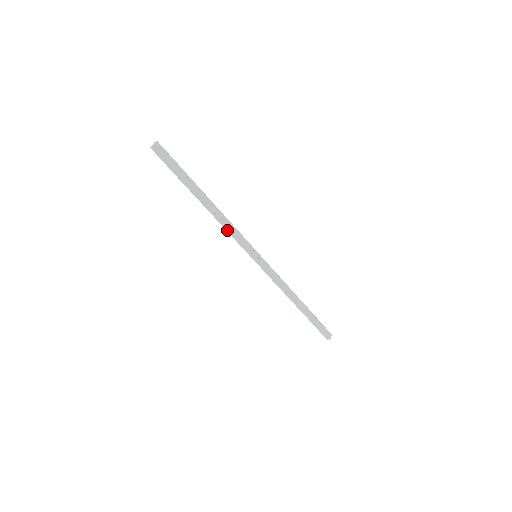
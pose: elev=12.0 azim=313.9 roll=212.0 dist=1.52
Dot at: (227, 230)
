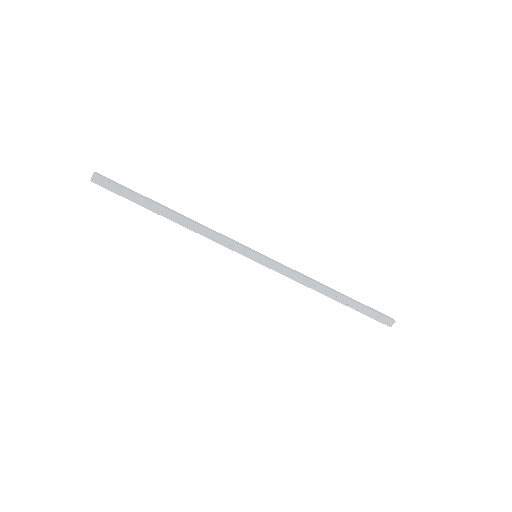
Dot at: (209, 237)
